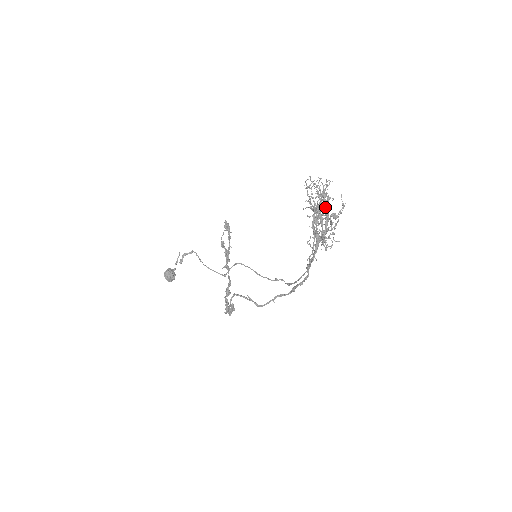
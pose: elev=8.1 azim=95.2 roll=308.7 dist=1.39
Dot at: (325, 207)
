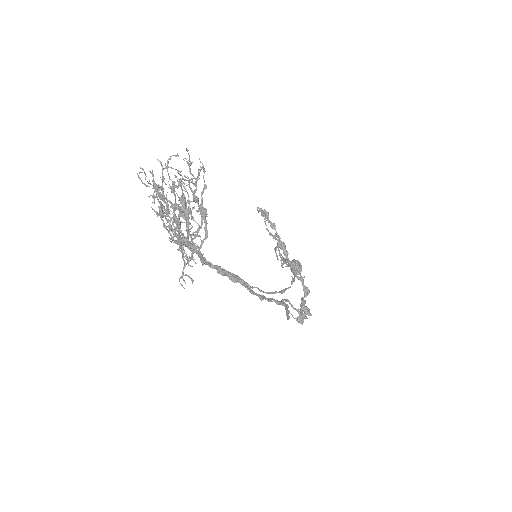
Dot at: occluded
